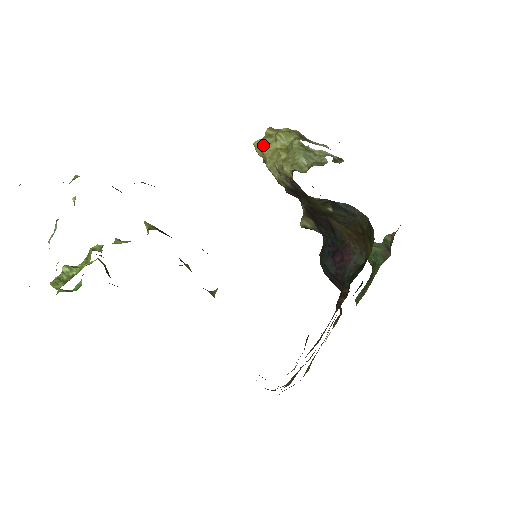
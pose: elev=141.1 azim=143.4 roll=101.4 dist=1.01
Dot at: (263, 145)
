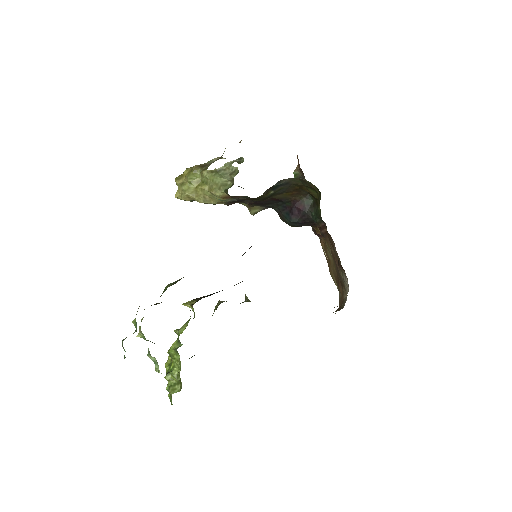
Dot at: (185, 193)
